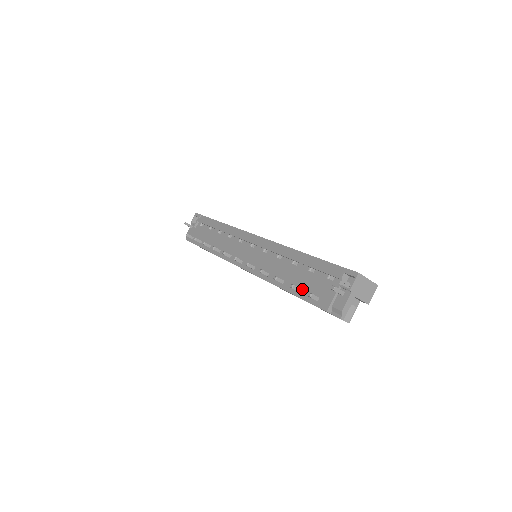
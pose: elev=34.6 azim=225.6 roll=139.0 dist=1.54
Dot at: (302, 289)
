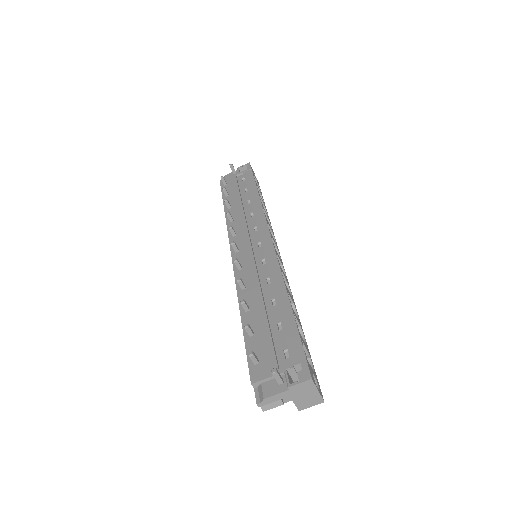
Dot at: (254, 336)
